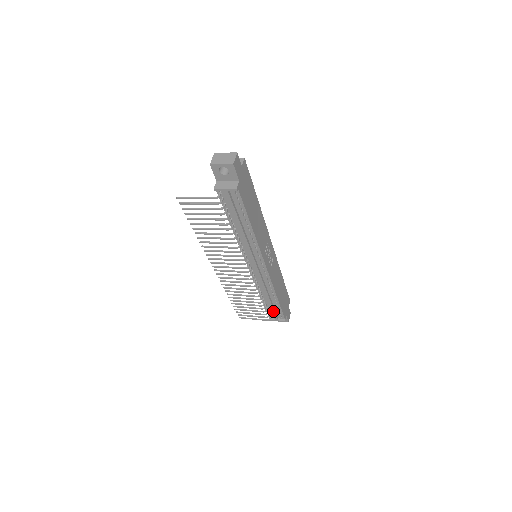
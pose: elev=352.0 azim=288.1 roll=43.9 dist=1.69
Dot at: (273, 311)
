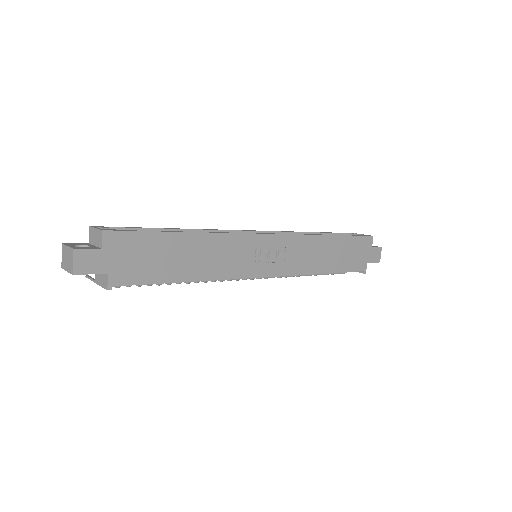
Dot at: (338, 272)
